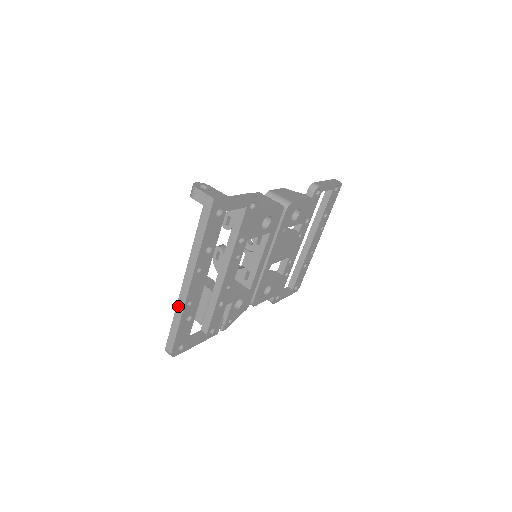
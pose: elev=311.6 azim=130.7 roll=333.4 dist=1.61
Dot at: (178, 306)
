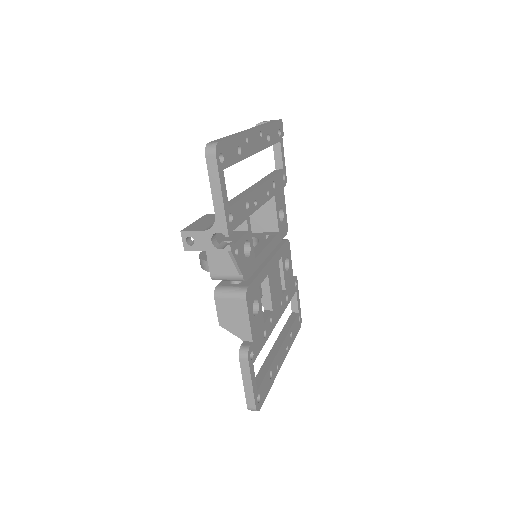
Dot at: (237, 133)
